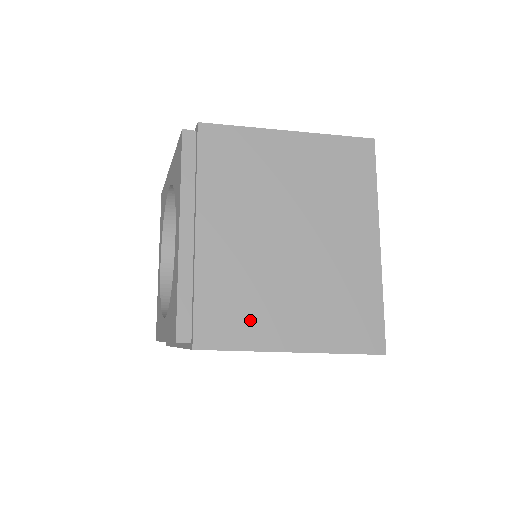
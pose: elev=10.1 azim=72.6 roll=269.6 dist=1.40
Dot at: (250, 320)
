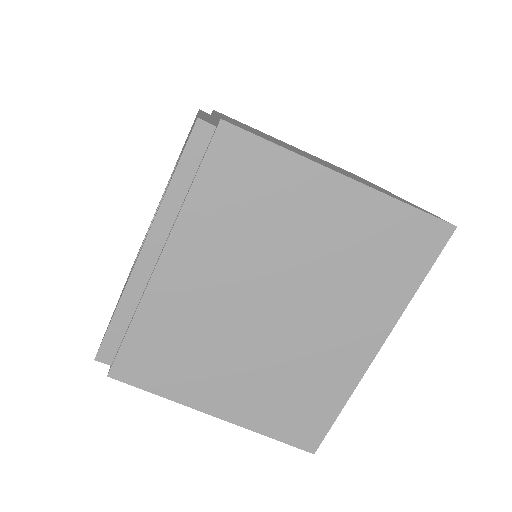
Dot at: occluded
